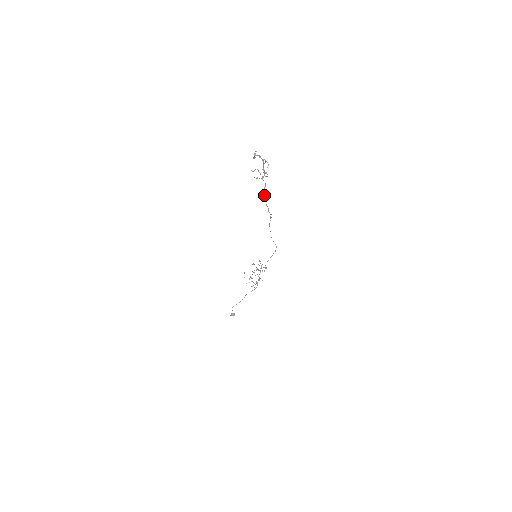
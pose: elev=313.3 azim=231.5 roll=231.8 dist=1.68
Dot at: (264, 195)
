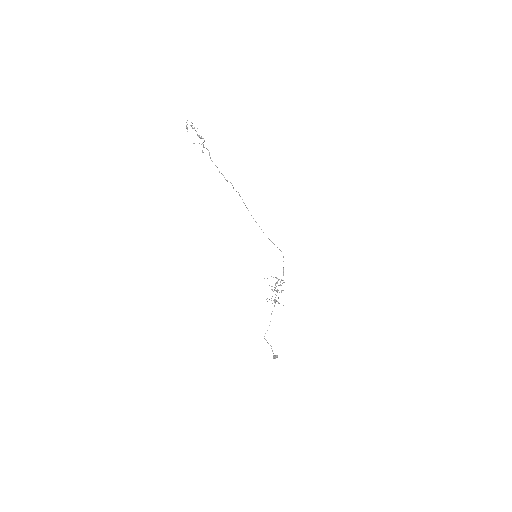
Dot at: occluded
